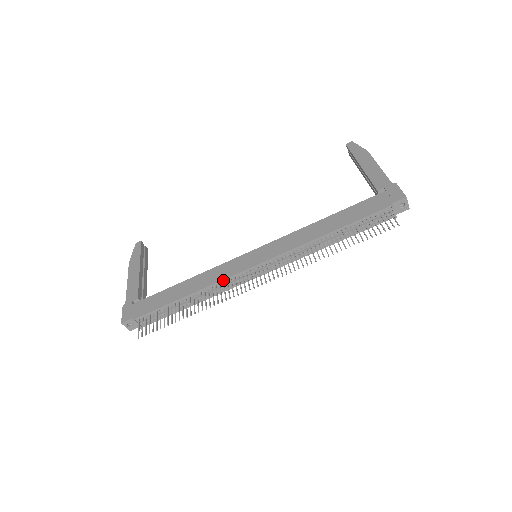
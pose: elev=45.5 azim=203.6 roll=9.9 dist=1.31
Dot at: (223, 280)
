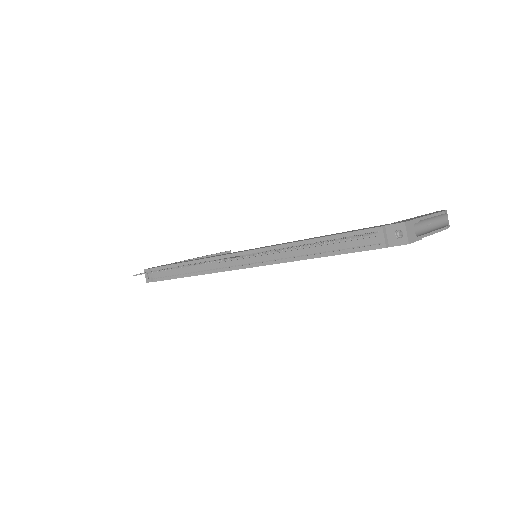
Dot at: (212, 257)
